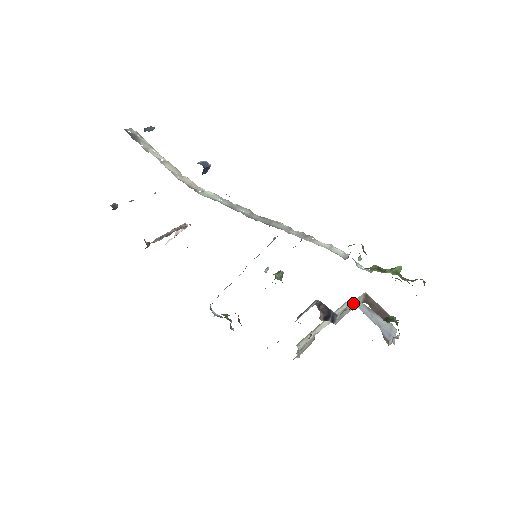
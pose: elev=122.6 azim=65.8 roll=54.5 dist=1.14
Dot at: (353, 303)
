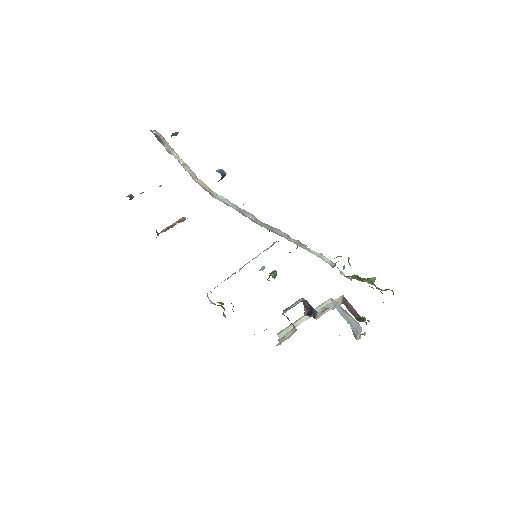
Dot at: (332, 303)
